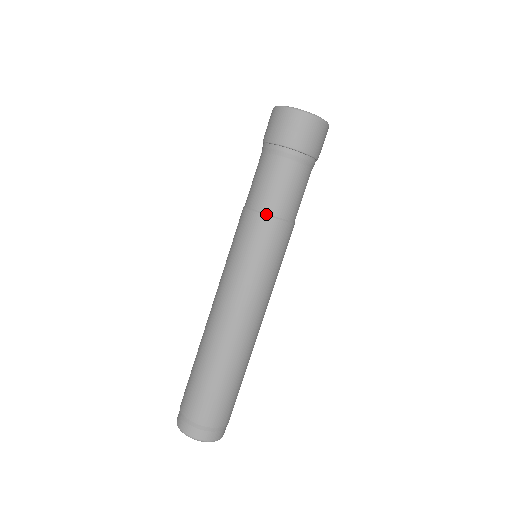
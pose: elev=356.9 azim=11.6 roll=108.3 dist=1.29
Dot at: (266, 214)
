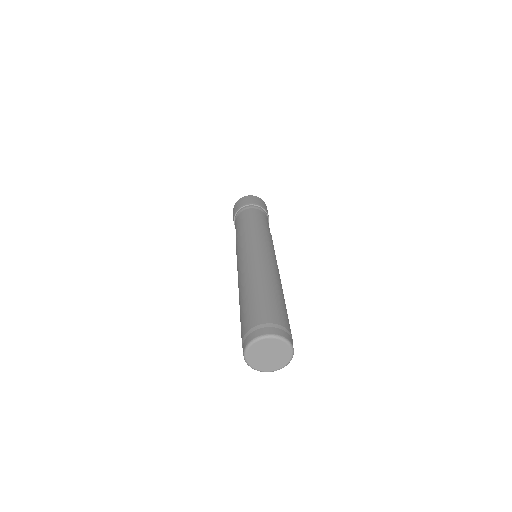
Dot at: (239, 231)
